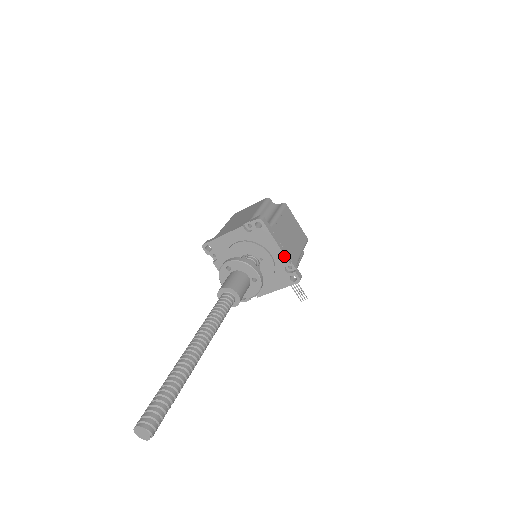
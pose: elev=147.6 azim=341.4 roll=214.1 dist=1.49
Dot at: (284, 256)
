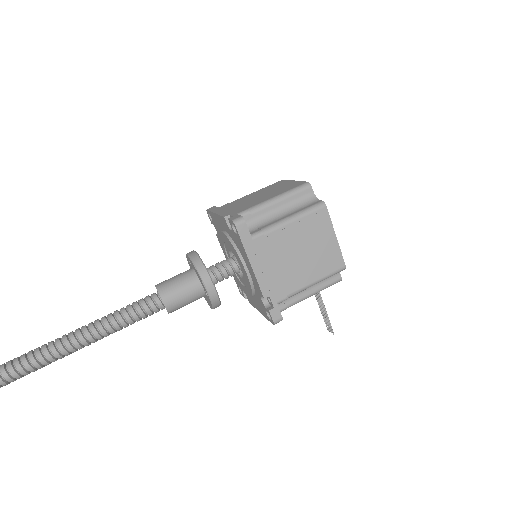
Dot at: (258, 284)
